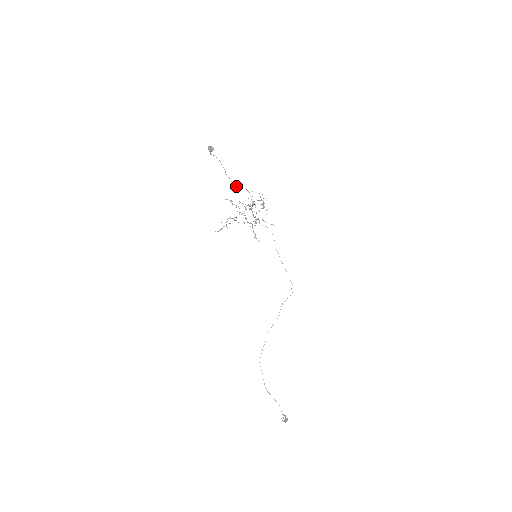
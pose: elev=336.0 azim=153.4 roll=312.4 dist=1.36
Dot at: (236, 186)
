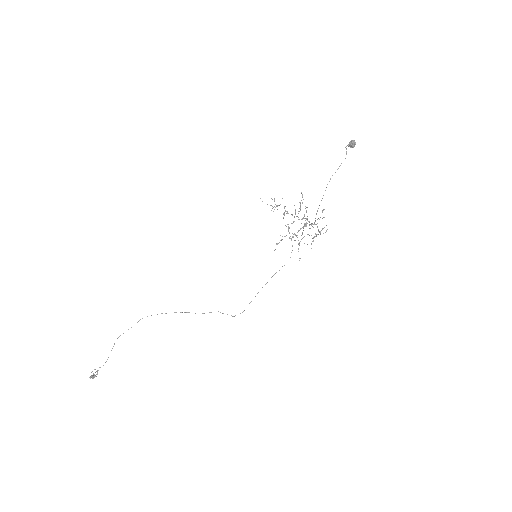
Dot at: occluded
